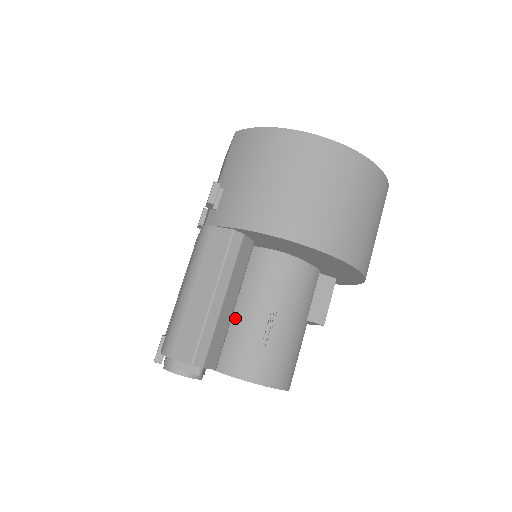
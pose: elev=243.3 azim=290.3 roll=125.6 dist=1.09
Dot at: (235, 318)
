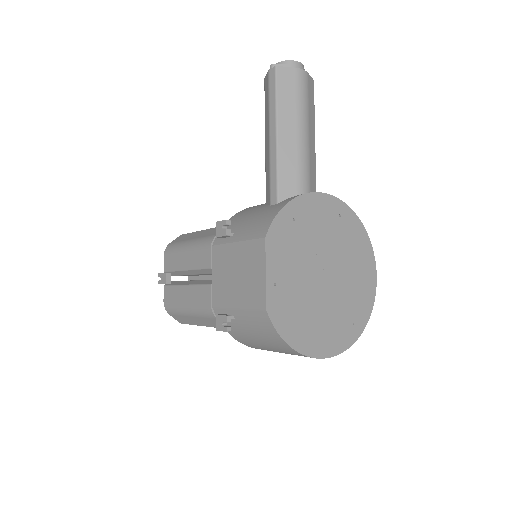
Dot at: occluded
